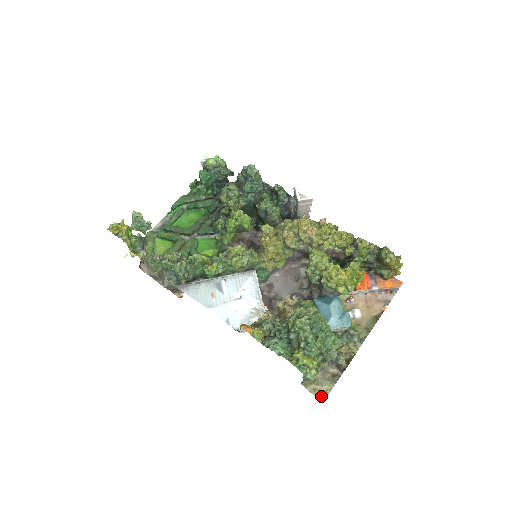
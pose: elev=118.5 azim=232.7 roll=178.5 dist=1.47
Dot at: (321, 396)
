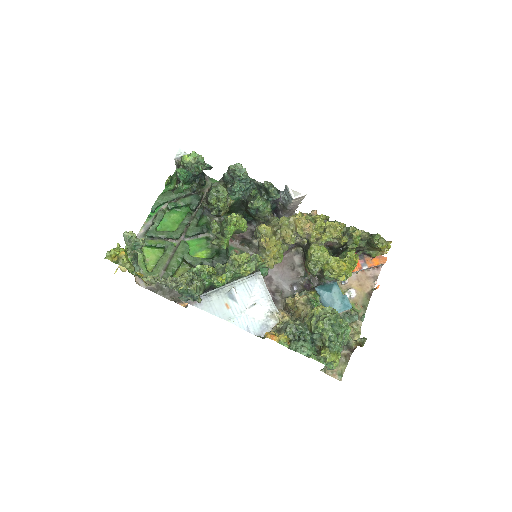
Dot at: (338, 376)
